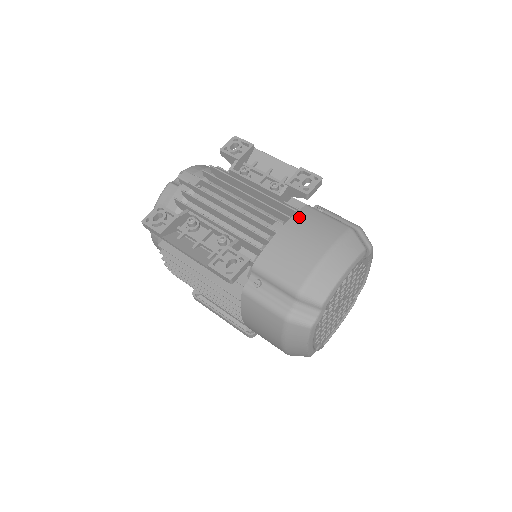
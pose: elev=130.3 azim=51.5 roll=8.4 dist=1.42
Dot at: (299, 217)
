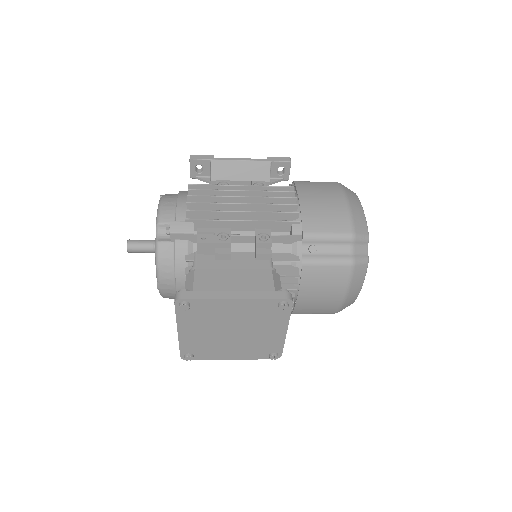
Dot at: occluded
